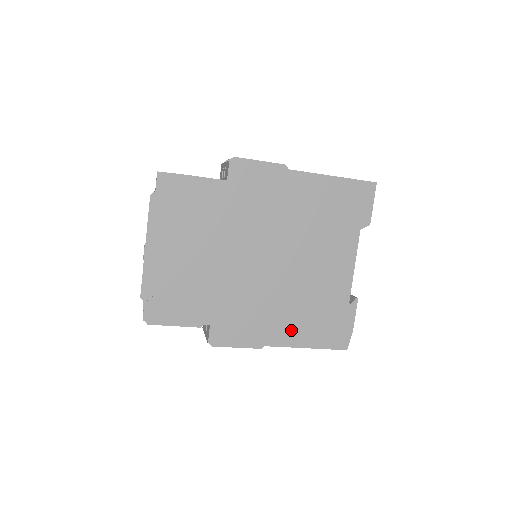
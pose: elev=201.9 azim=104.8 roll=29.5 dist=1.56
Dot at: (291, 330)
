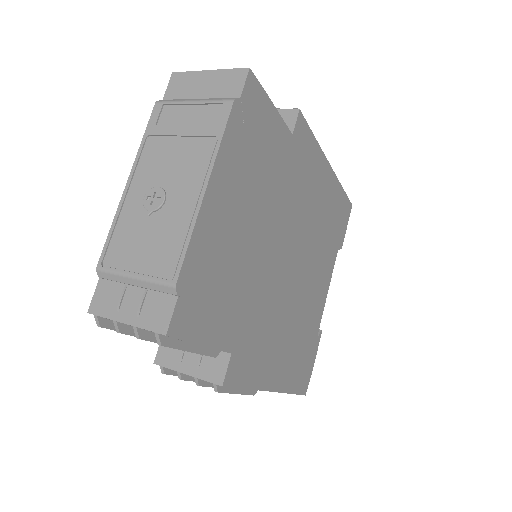
Dot at: (283, 367)
